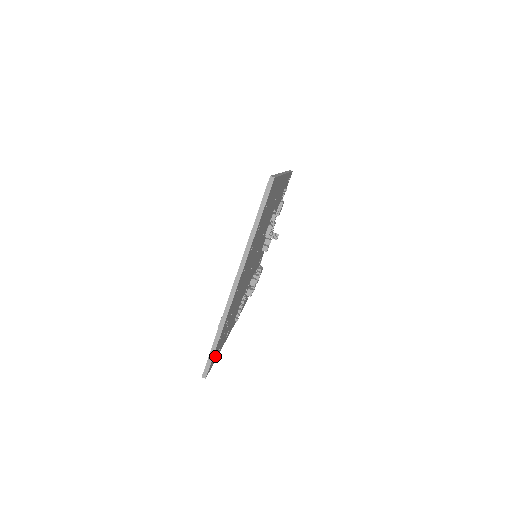
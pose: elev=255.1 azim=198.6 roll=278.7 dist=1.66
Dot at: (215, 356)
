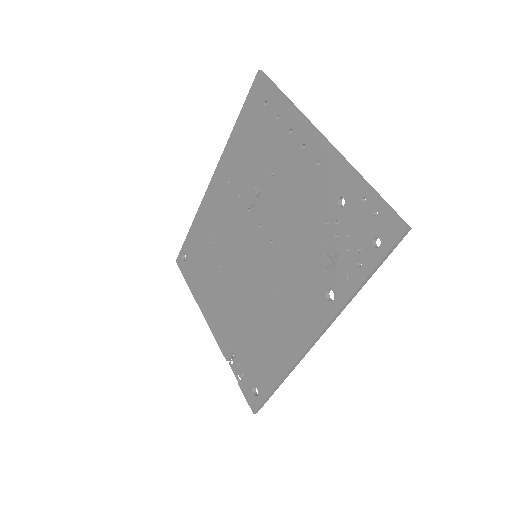
Dot at: (376, 245)
